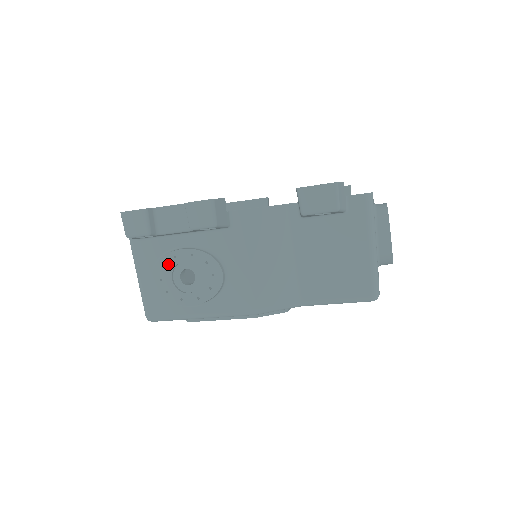
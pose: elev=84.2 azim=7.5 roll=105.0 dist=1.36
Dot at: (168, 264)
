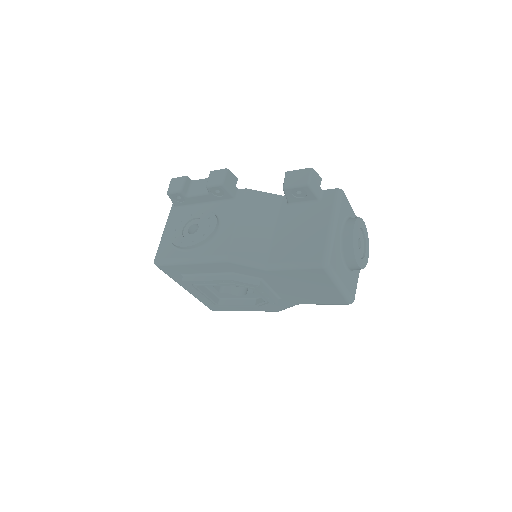
Dot at: (185, 220)
